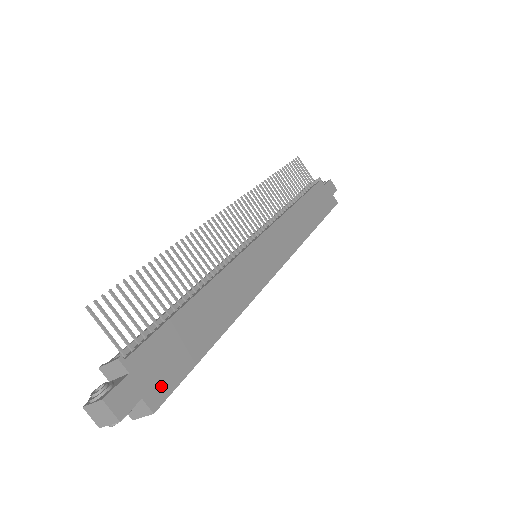
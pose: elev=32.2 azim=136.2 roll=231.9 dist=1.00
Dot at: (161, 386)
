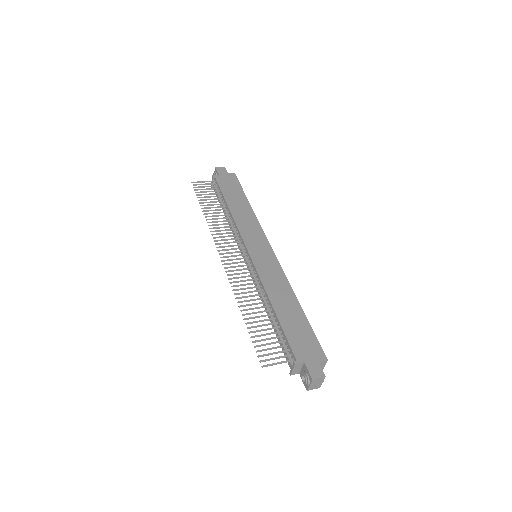
Dot at: (316, 350)
